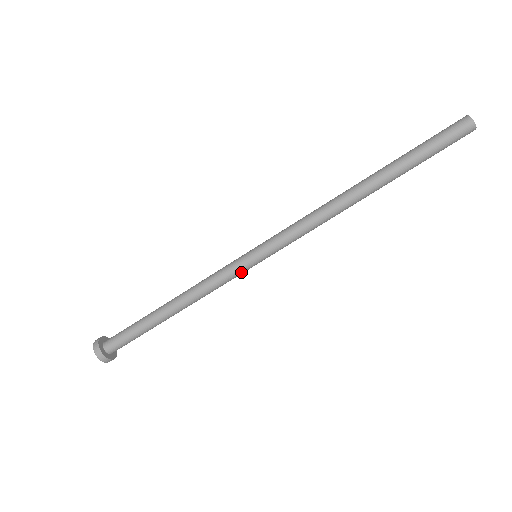
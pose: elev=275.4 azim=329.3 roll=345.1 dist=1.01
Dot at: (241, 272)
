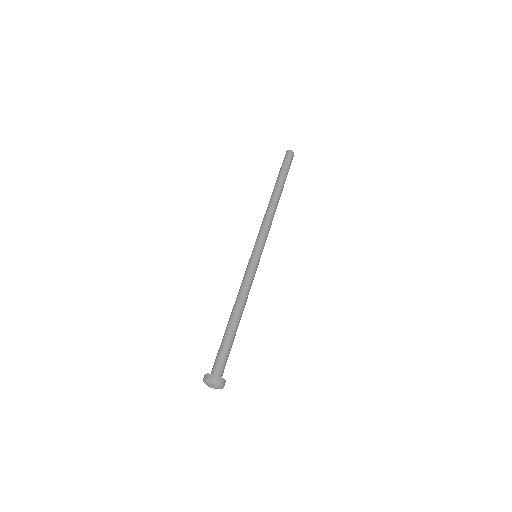
Dot at: (256, 266)
